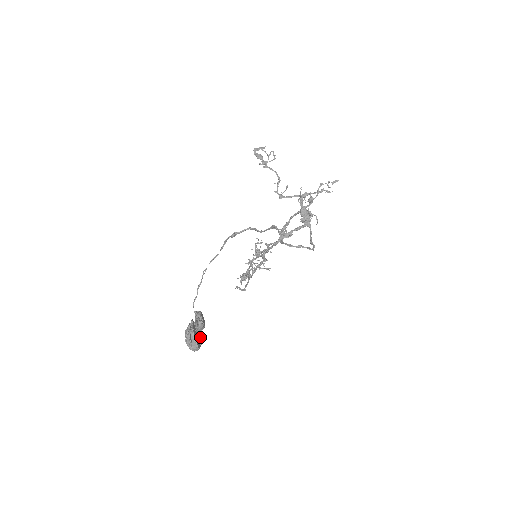
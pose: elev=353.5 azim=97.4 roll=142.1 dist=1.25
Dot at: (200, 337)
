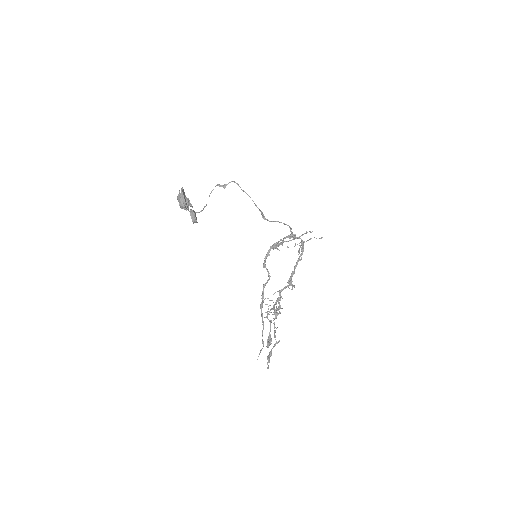
Dot at: (187, 198)
